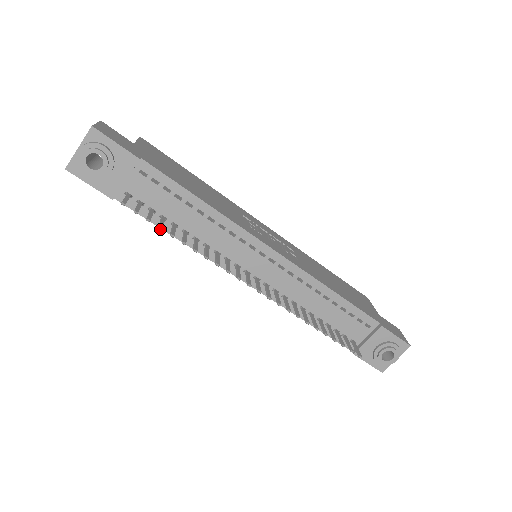
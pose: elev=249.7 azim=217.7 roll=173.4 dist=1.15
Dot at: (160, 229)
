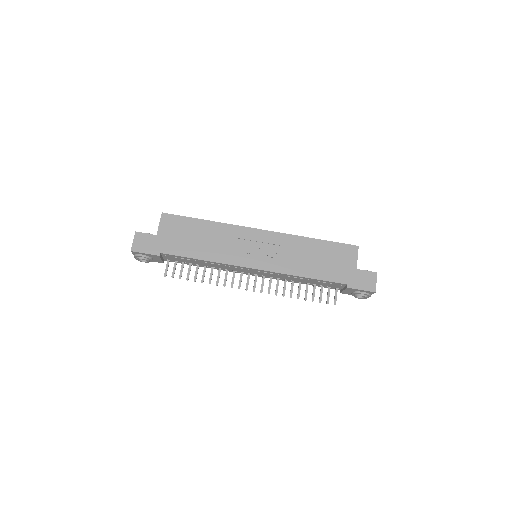
Dot at: (187, 280)
